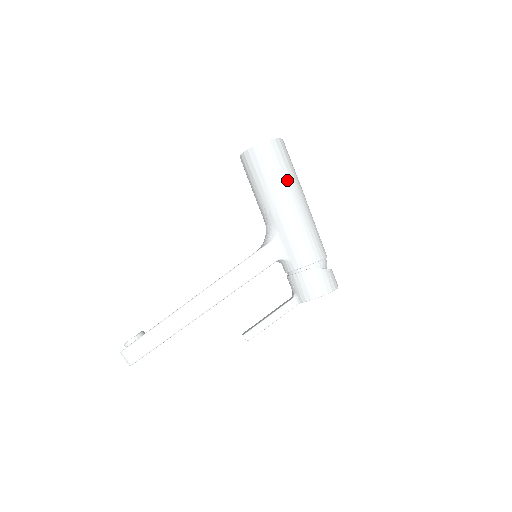
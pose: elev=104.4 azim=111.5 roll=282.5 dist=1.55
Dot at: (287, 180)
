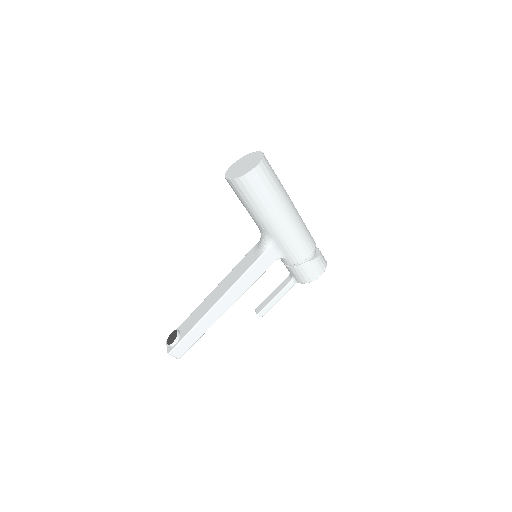
Dot at: (276, 199)
